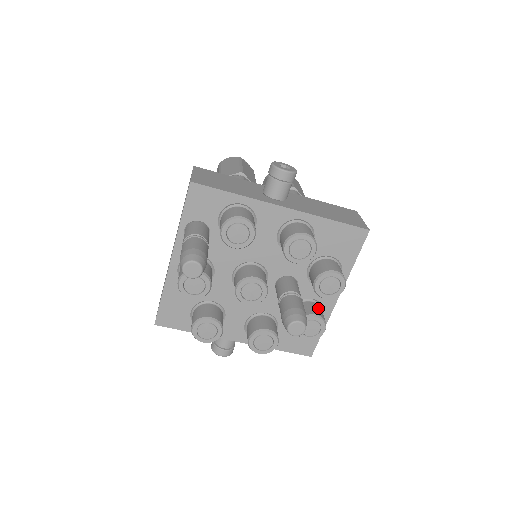
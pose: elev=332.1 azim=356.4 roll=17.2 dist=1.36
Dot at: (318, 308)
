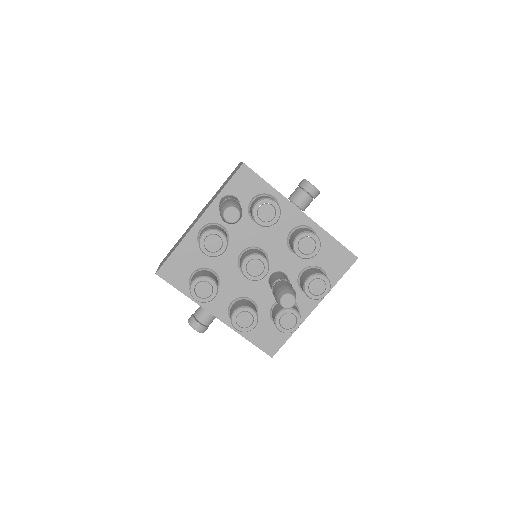
Dot at: (297, 309)
